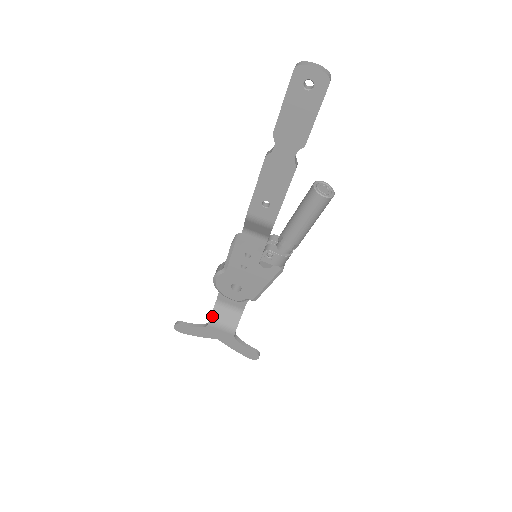
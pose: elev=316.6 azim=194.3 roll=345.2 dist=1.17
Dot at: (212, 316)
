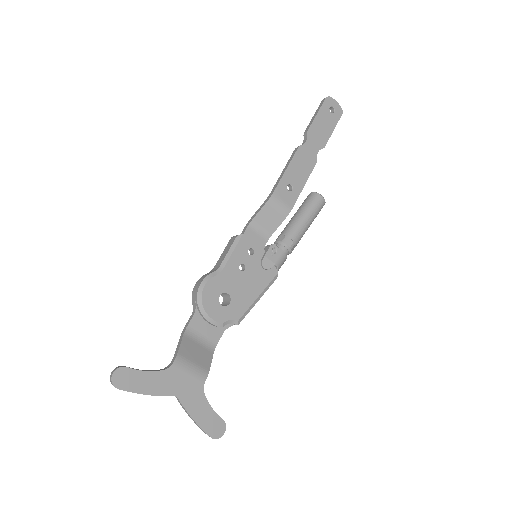
Dot at: (180, 350)
